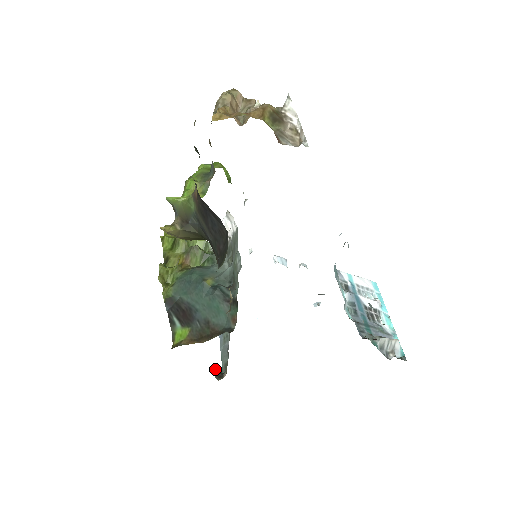
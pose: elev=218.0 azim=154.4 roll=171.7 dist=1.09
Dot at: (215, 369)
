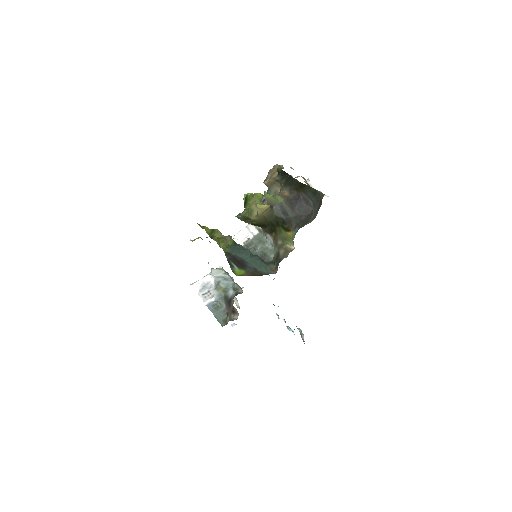
Dot at: occluded
